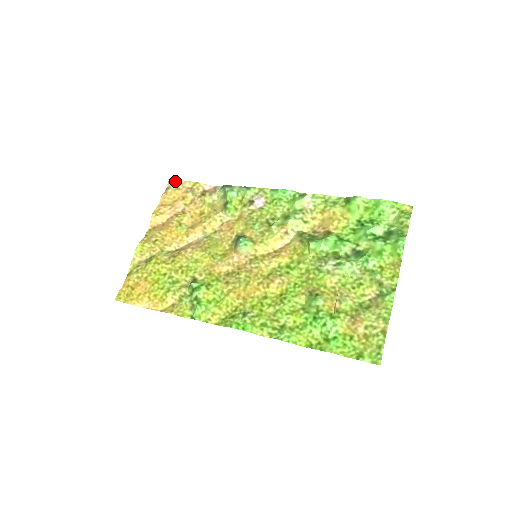
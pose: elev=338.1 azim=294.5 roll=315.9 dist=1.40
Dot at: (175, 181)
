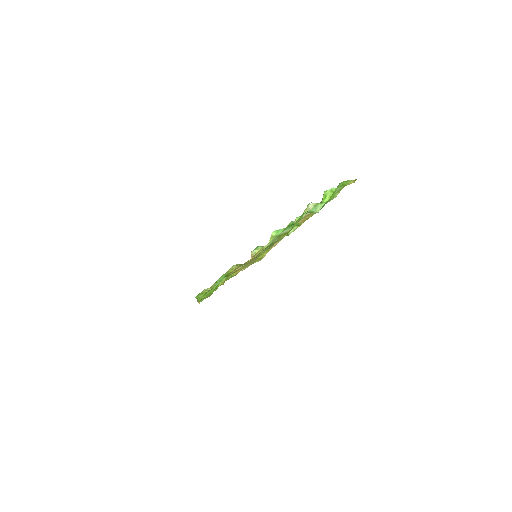
Dot at: occluded
